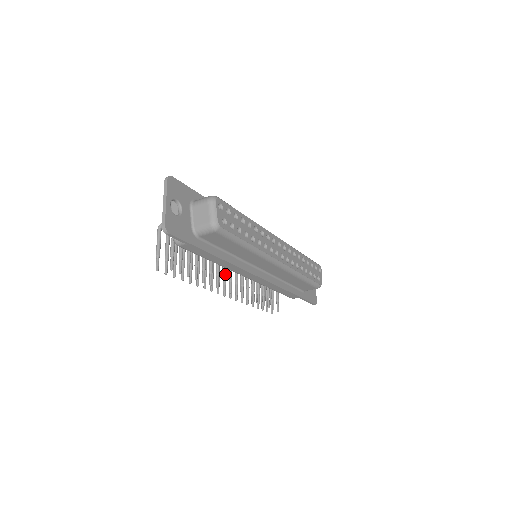
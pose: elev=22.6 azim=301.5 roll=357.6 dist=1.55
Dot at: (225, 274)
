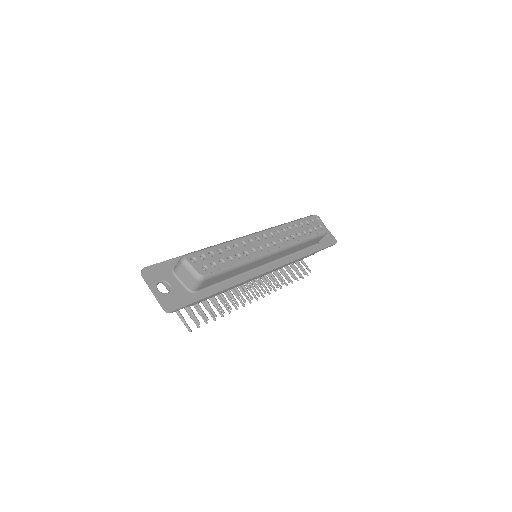
Dot at: (244, 287)
